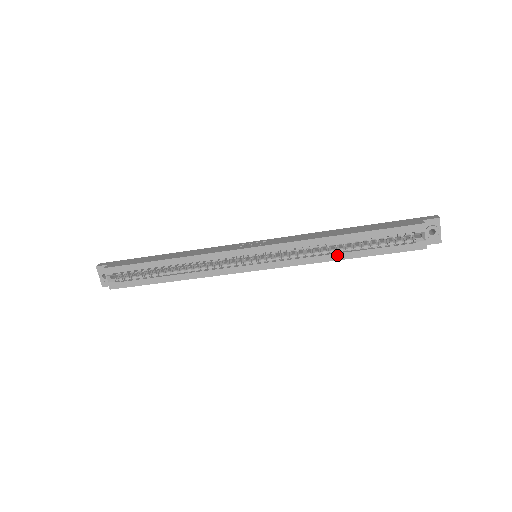
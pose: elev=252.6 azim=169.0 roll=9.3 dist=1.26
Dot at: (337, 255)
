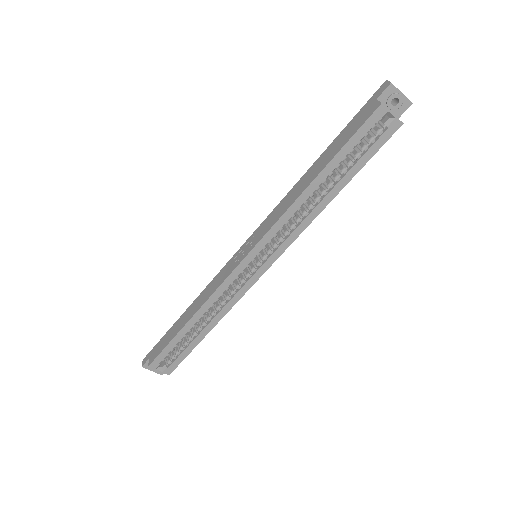
Dot at: (324, 200)
